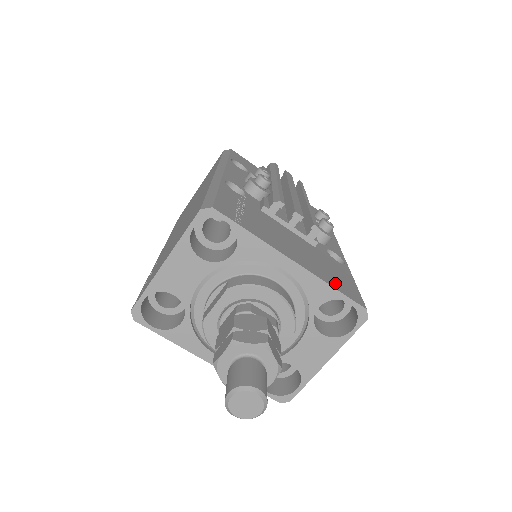
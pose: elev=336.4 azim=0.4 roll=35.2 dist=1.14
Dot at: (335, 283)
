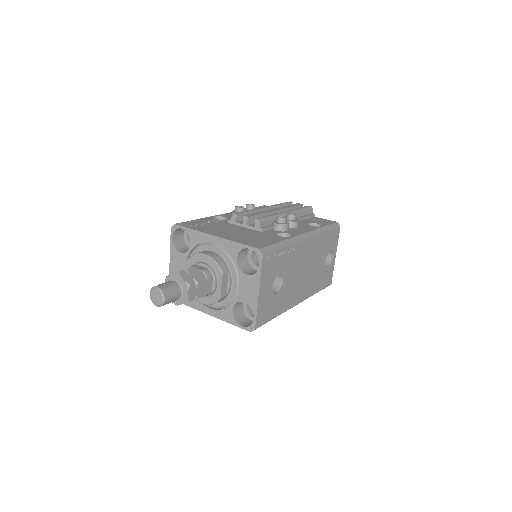
Dot at: (245, 241)
